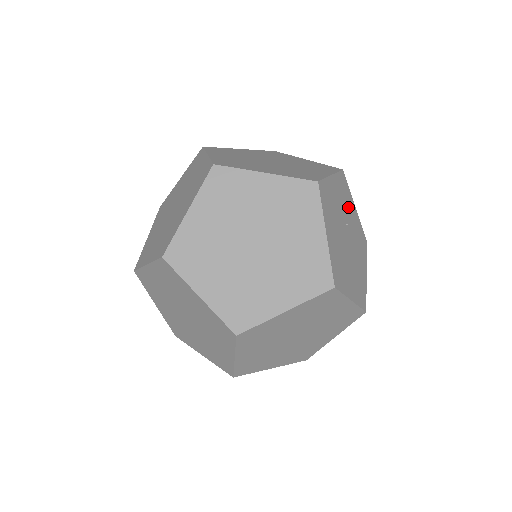
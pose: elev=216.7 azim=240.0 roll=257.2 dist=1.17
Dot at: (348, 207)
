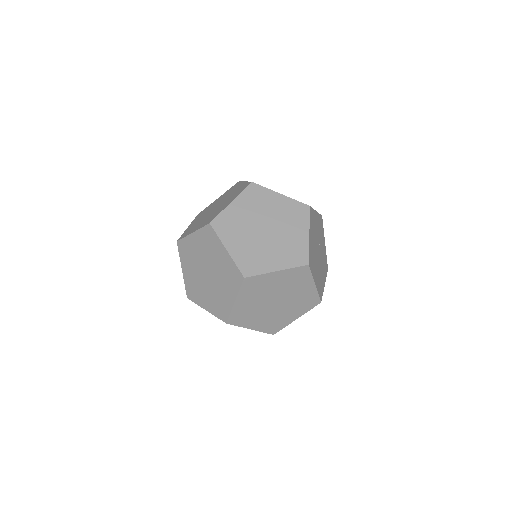
Dot at: (321, 237)
